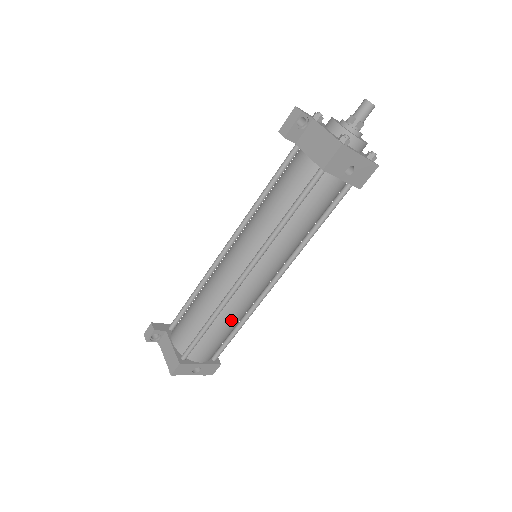
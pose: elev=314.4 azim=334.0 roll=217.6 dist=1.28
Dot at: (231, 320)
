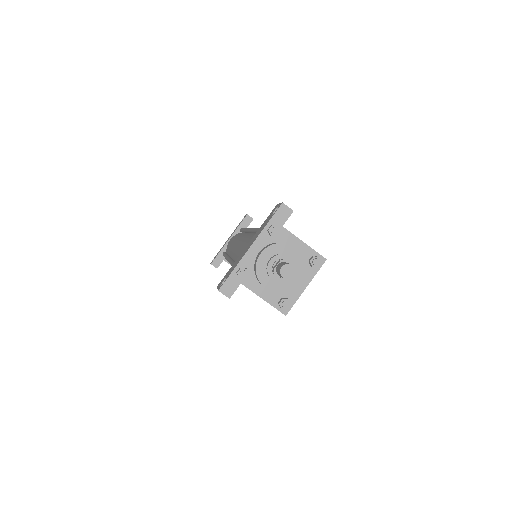
Dot at: occluded
